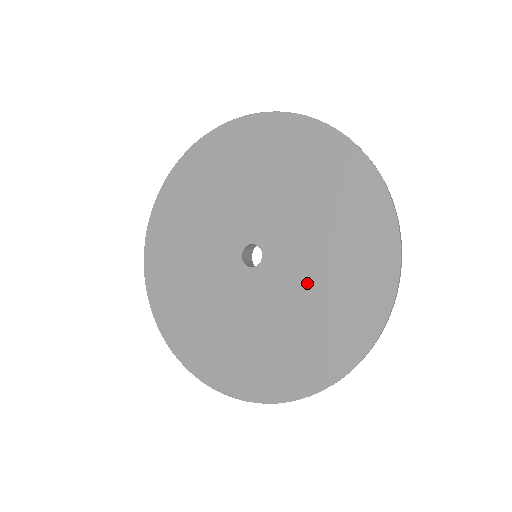
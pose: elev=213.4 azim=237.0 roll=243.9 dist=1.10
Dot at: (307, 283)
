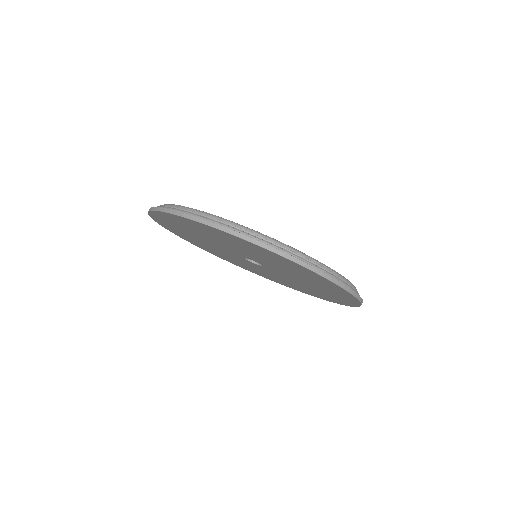
Dot at: (295, 276)
